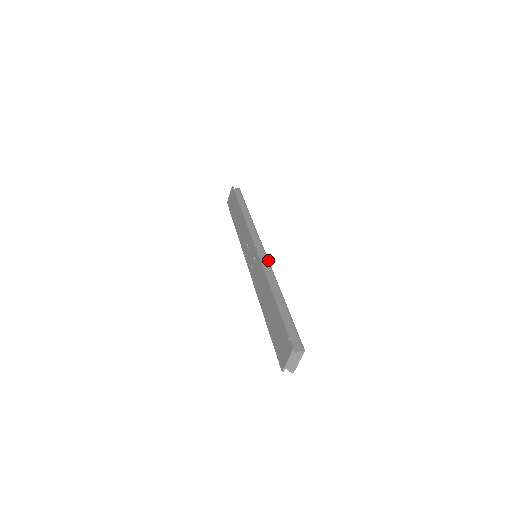
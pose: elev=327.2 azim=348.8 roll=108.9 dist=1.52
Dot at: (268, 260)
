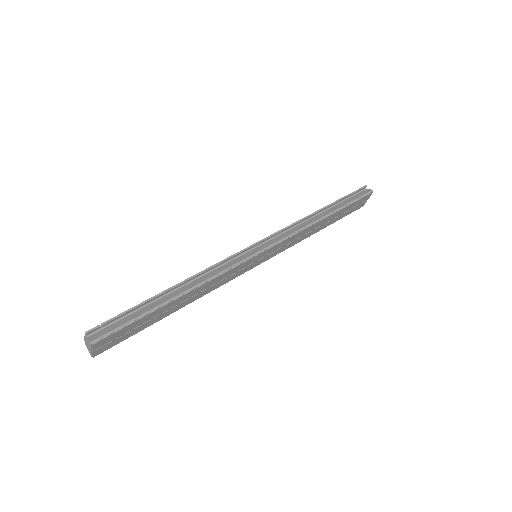
Dot at: (238, 264)
